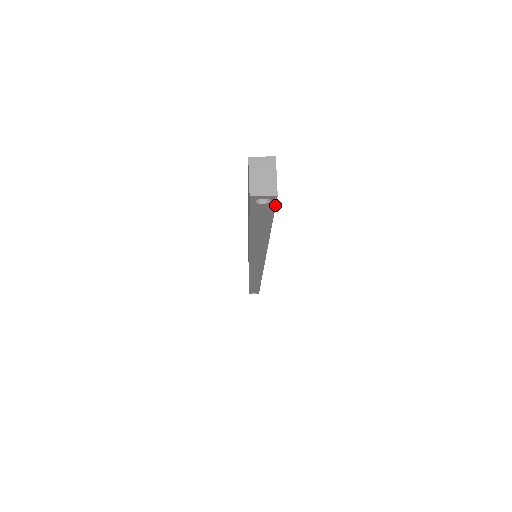
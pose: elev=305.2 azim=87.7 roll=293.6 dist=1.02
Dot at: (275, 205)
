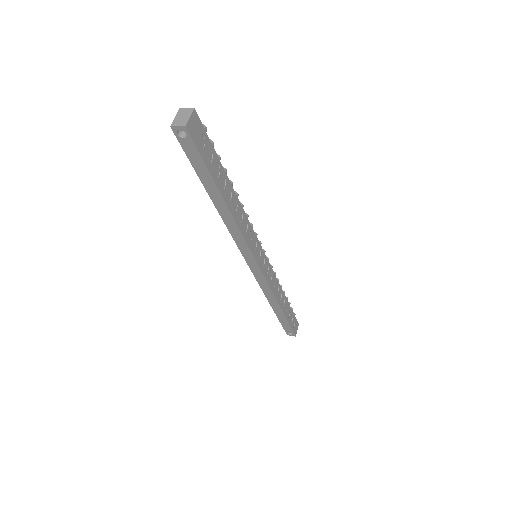
Dot at: (193, 141)
